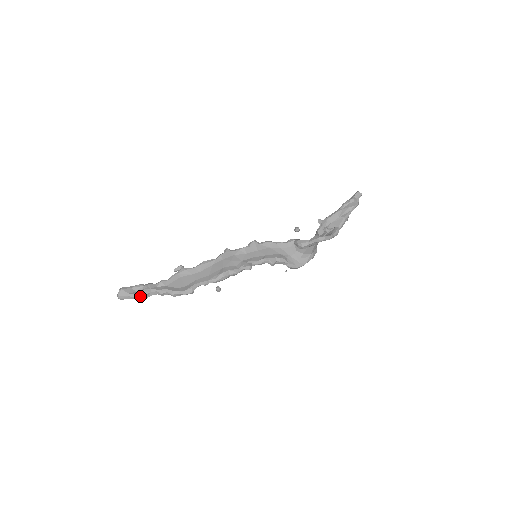
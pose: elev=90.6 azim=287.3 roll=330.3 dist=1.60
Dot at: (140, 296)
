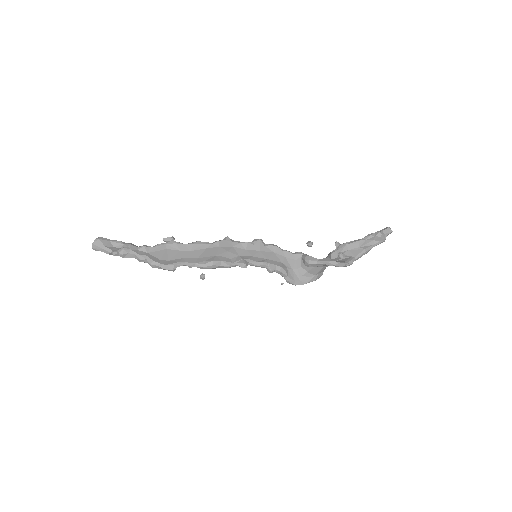
Dot at: (116, 253)
